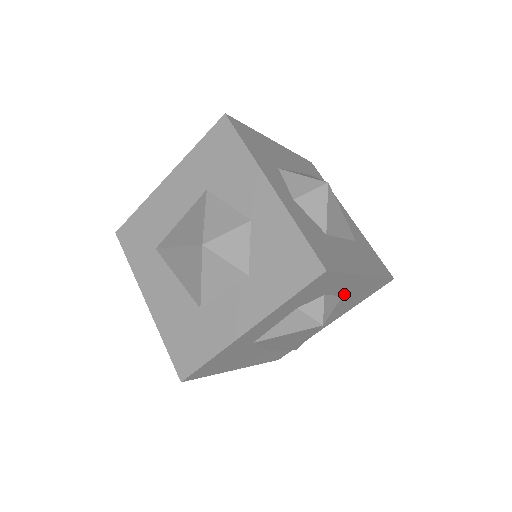
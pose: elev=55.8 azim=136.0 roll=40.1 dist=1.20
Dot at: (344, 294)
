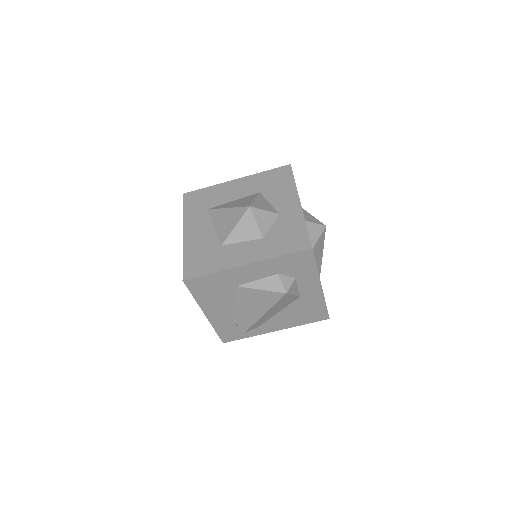
Dot at: (302, 295)
